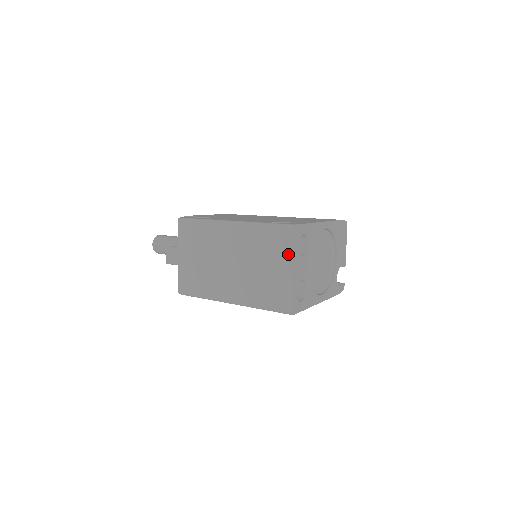
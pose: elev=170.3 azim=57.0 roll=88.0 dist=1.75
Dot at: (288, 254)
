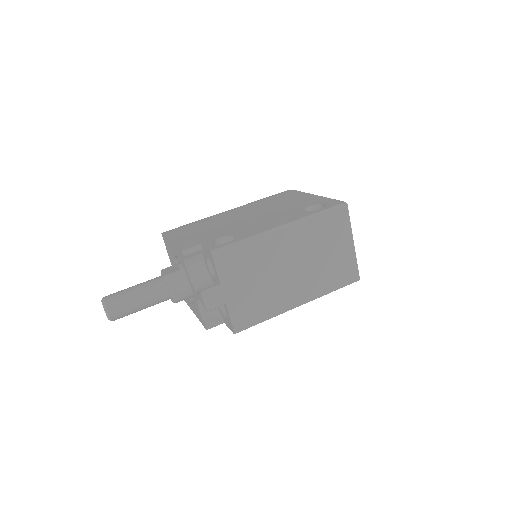
Dot at: (347, 231)
